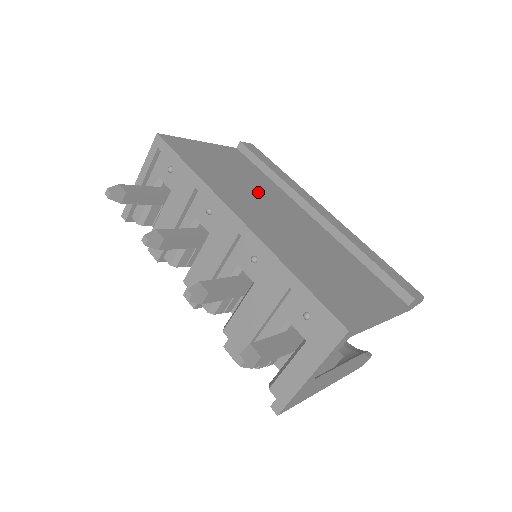
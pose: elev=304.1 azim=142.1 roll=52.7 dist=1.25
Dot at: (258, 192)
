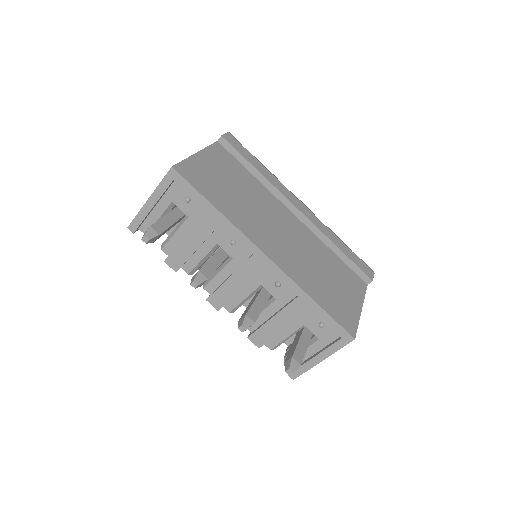
Dot at: (258, 206)
